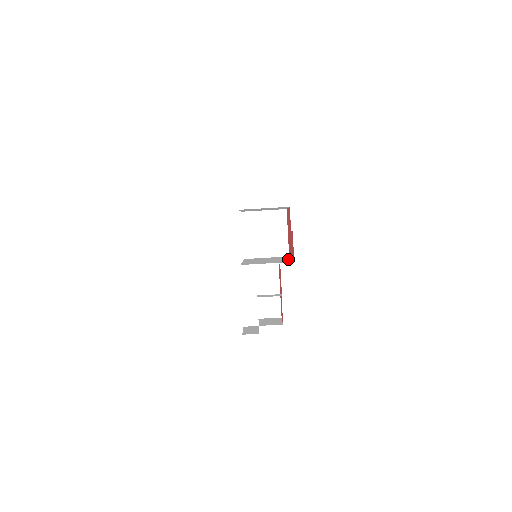
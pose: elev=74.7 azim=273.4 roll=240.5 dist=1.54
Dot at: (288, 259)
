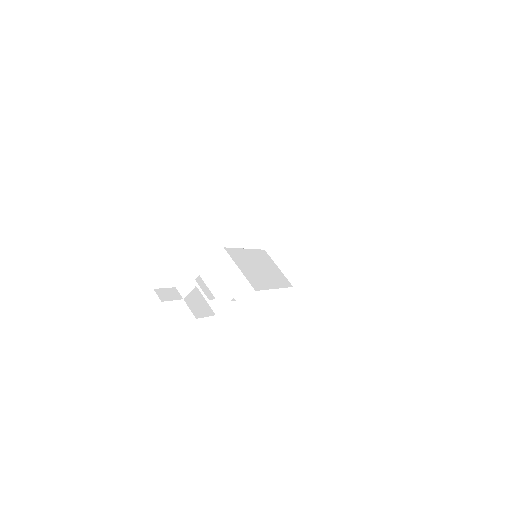
Dot at: (271, 285)
